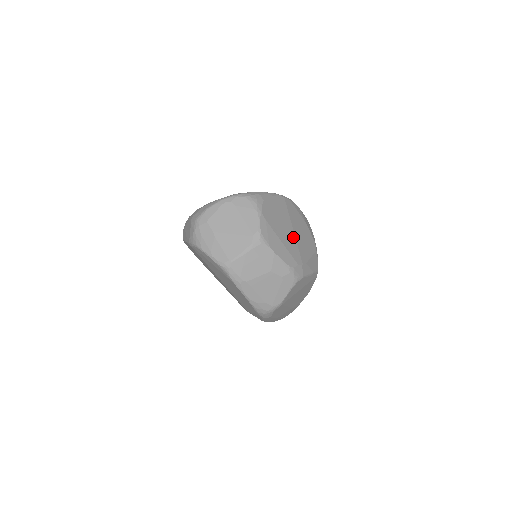
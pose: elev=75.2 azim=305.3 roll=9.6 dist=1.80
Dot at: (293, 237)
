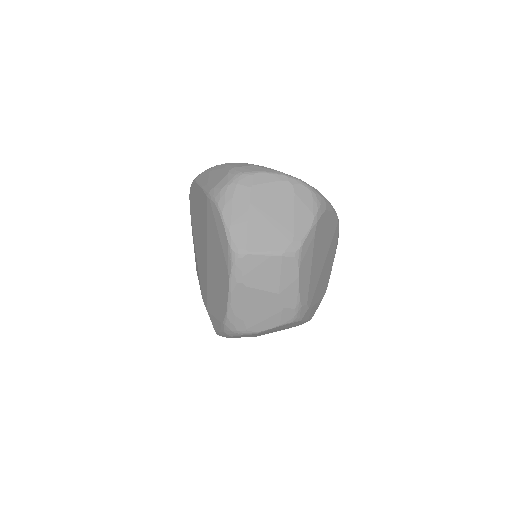
Dot at: (320, 270)
